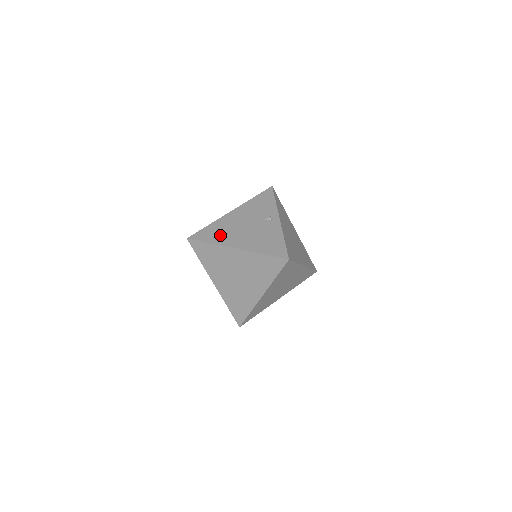
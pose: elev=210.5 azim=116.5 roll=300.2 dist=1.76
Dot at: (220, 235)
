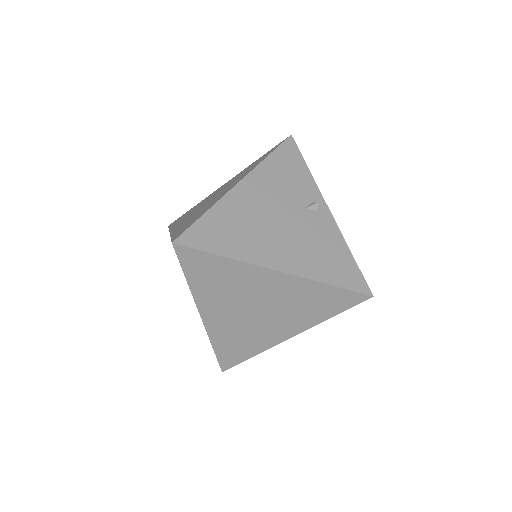
Dot at: (239, 238)
